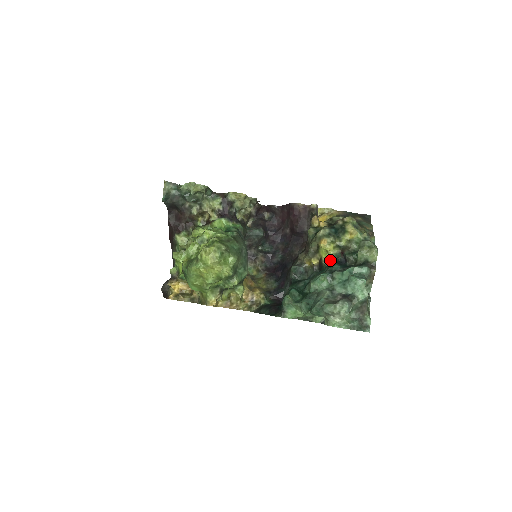
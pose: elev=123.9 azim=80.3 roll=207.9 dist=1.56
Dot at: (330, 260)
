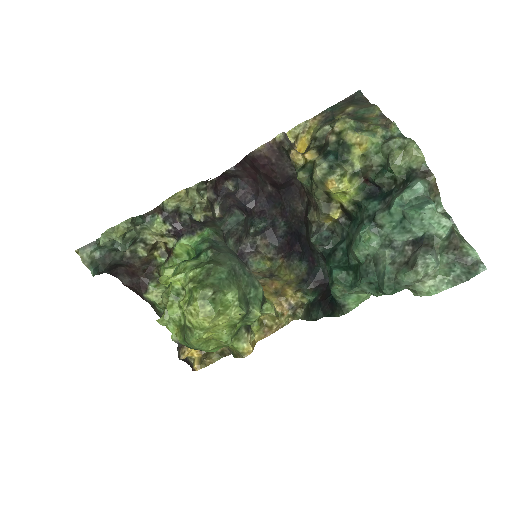
Dot at: (356, 200)
